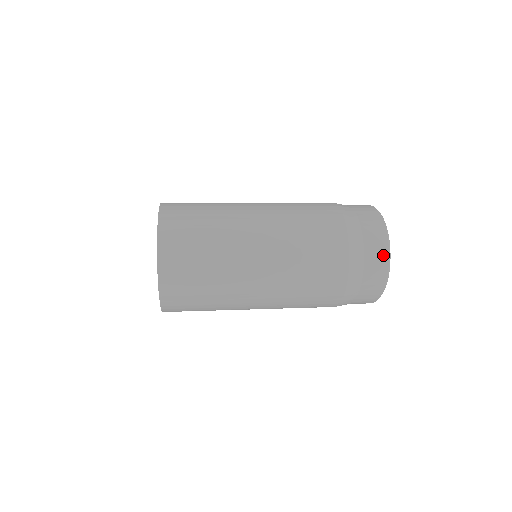
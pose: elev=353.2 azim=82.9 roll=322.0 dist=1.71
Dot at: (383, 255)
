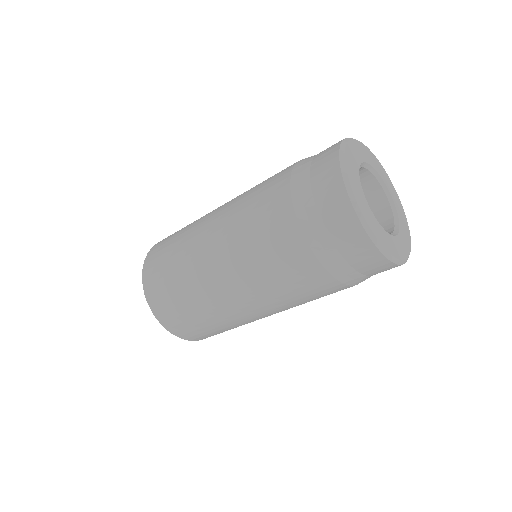
Dot at: occluded
